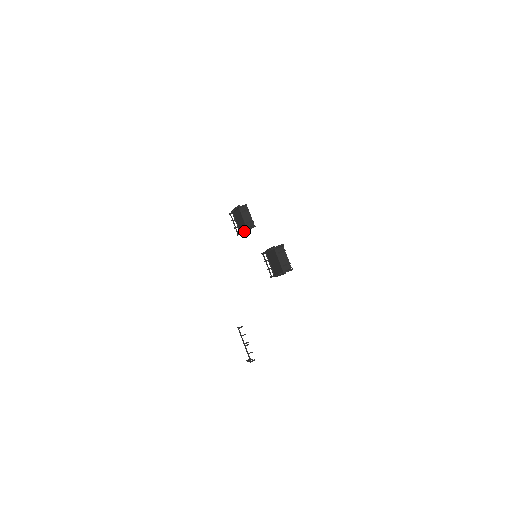
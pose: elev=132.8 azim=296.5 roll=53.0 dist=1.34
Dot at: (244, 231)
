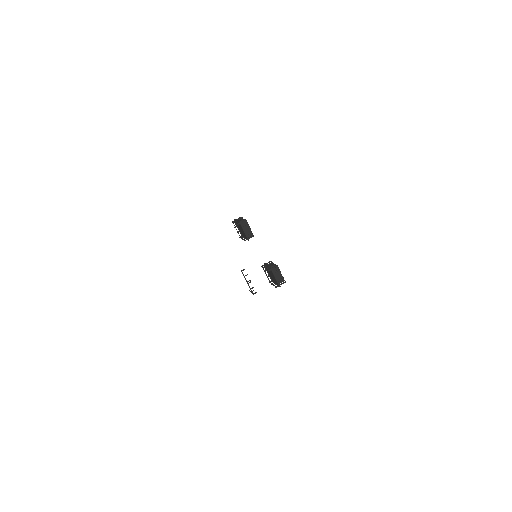
Dot at: (245, 238)
